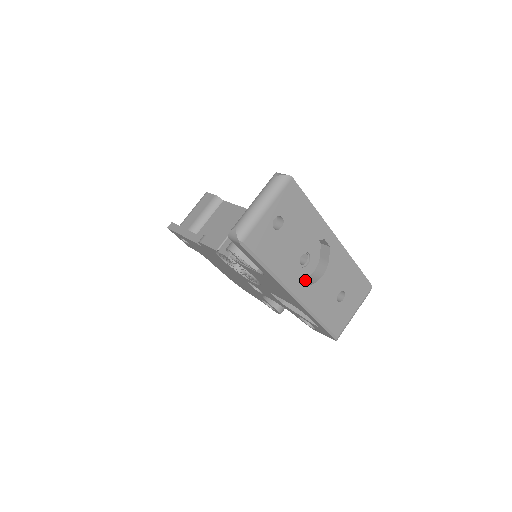
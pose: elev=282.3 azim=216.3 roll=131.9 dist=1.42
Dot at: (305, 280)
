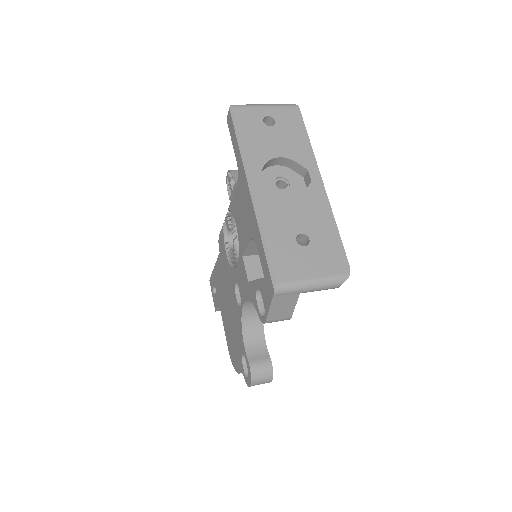
Dot at: occluded
